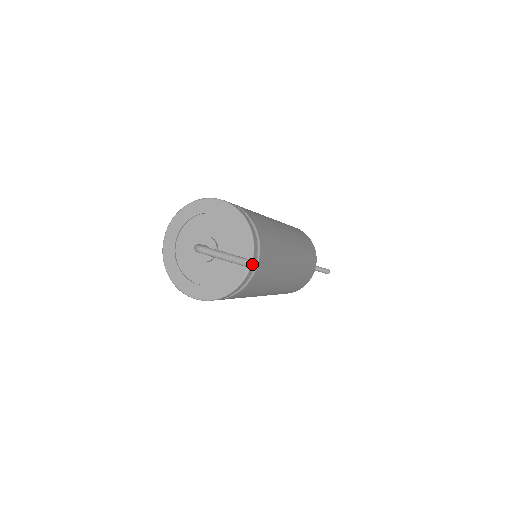
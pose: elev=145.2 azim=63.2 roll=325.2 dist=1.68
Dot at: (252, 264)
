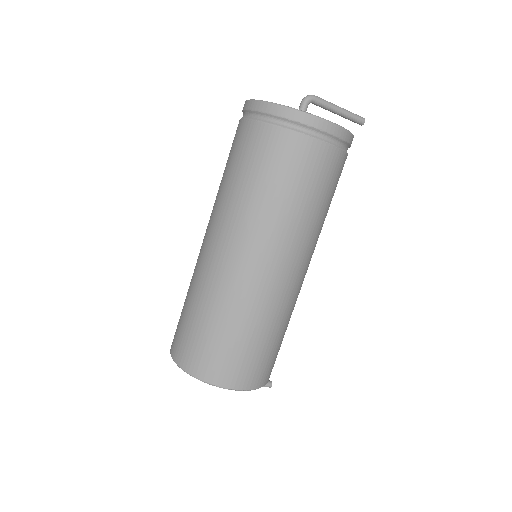
Dot at: (359, 116)
